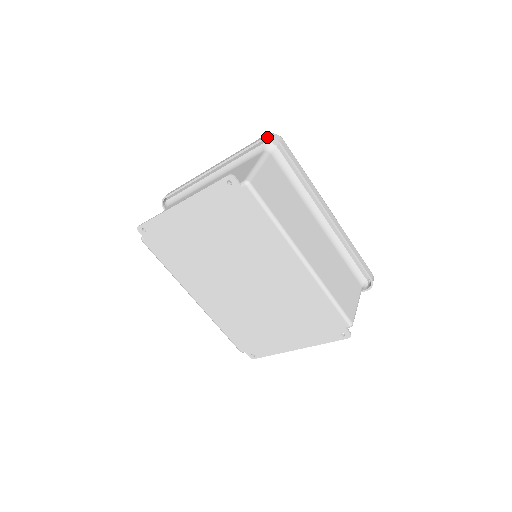
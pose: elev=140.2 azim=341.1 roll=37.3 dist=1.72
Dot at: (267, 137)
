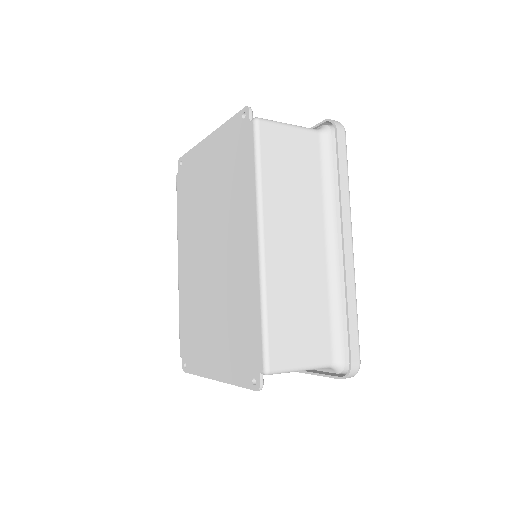
Dot at: (329, 119)
